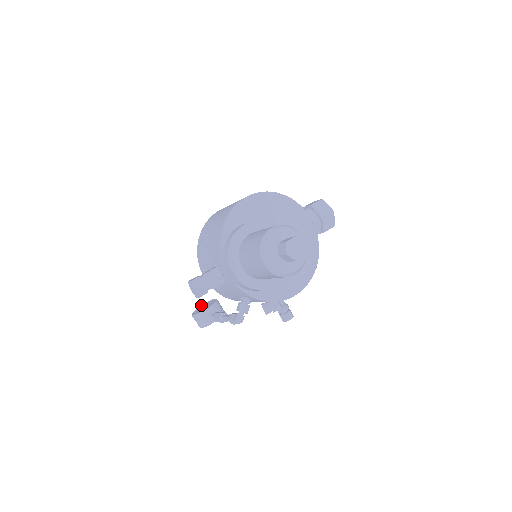
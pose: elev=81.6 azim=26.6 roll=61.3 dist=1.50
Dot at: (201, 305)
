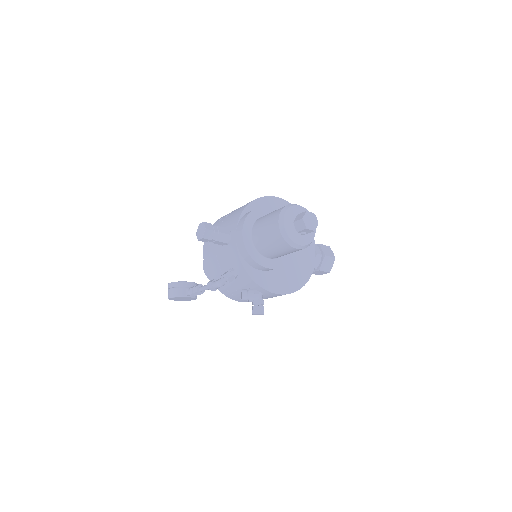
Dot at: occluded
